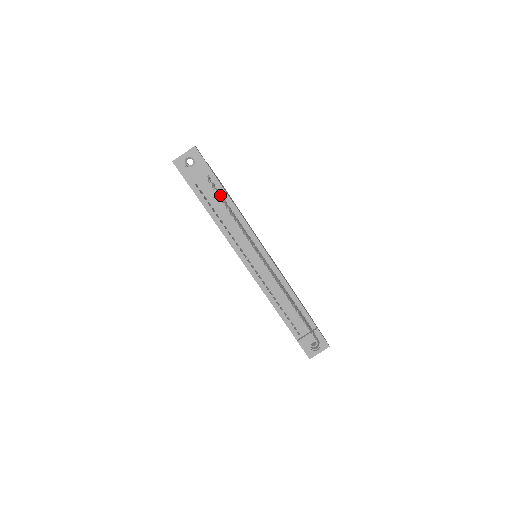
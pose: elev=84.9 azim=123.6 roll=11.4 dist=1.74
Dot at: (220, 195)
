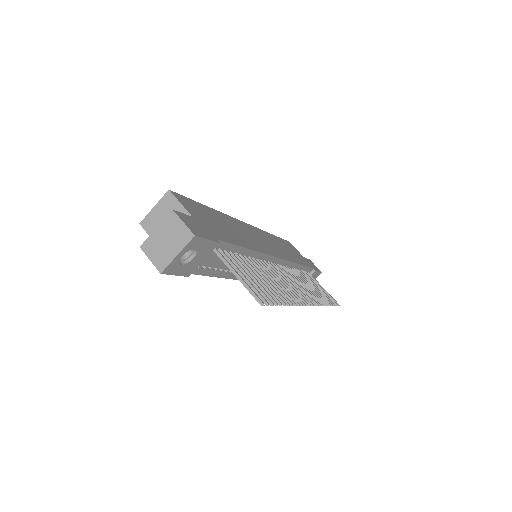
Dot at: occluded
